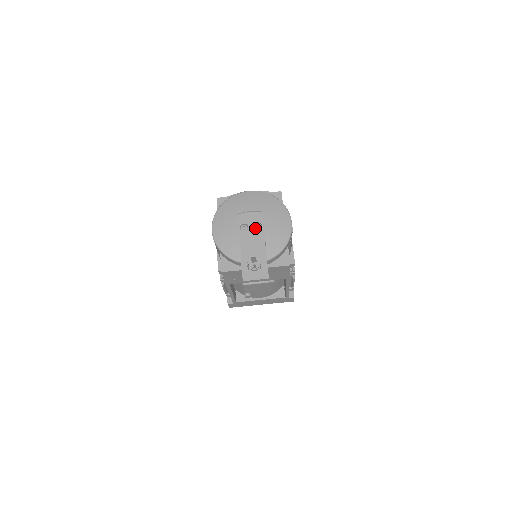
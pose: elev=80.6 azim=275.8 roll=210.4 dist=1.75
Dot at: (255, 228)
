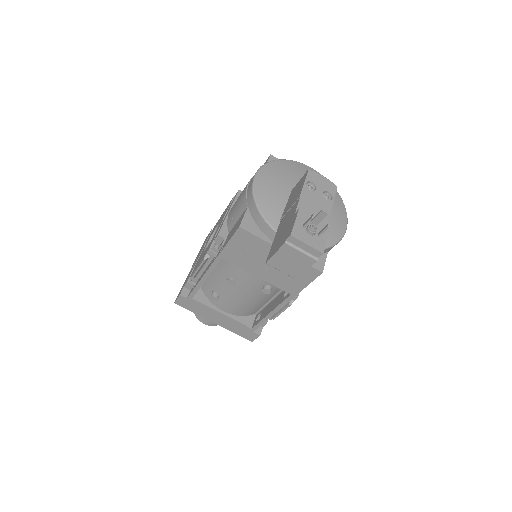
Dot at: (323, 195)
